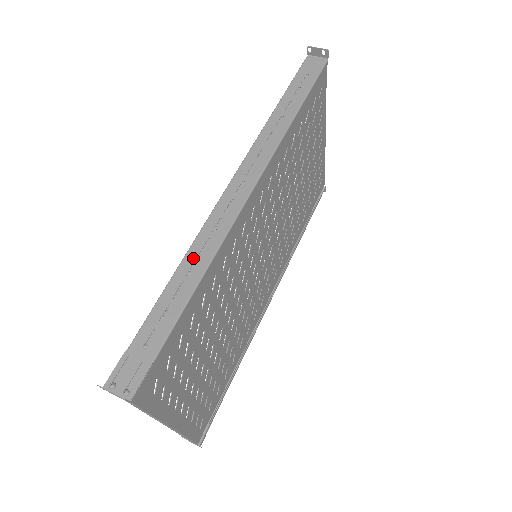
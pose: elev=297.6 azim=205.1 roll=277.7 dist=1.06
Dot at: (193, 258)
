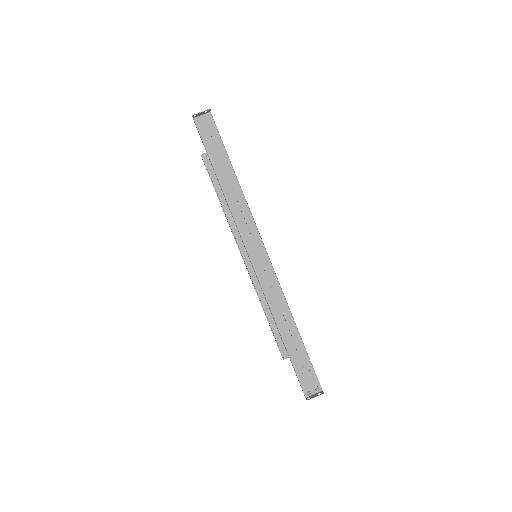
Dot at: (278, 311)
